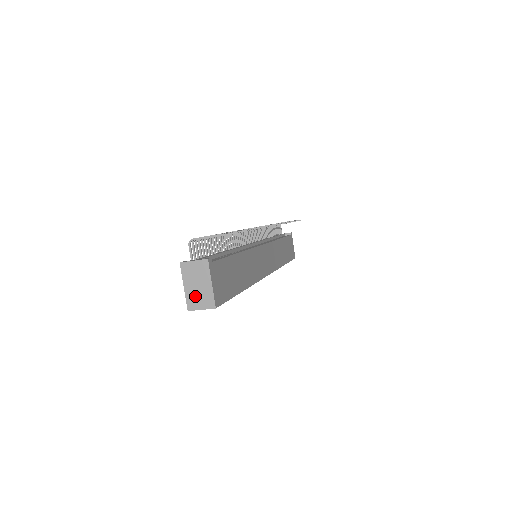
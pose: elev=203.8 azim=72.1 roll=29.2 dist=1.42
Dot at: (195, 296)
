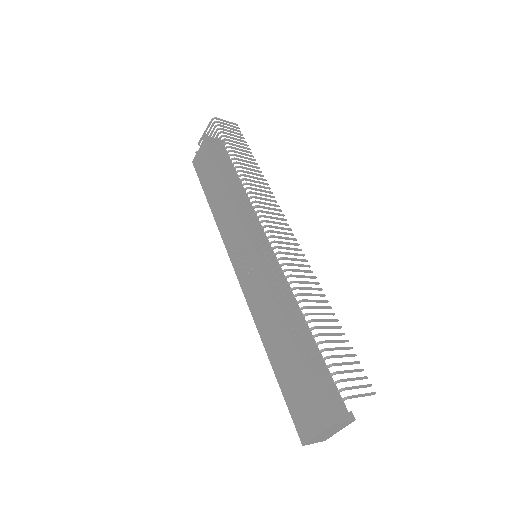
Dot at: (319, 438)
